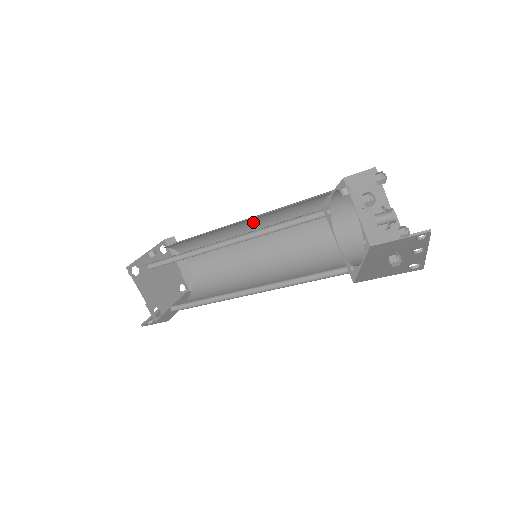
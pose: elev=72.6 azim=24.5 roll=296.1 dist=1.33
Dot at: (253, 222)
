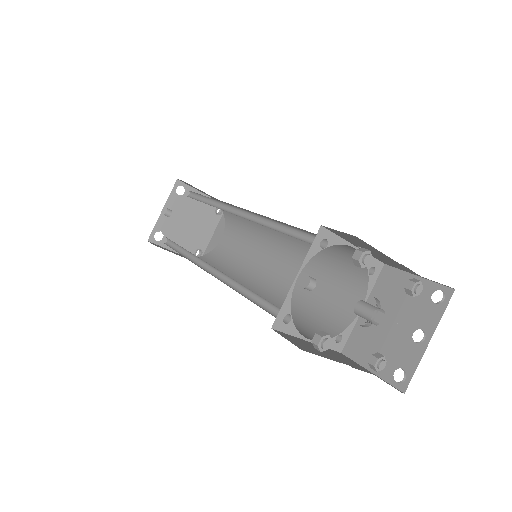
Dot at: occluded
